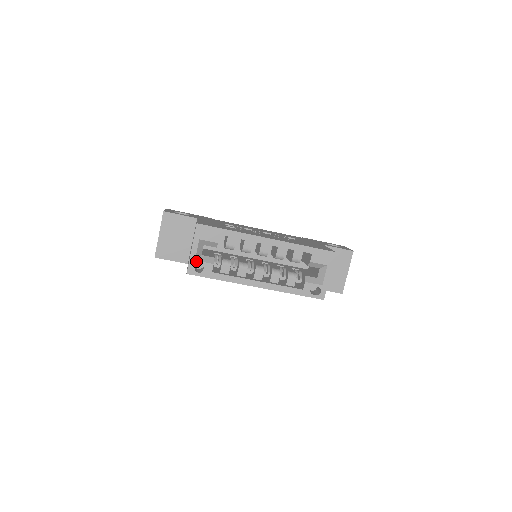
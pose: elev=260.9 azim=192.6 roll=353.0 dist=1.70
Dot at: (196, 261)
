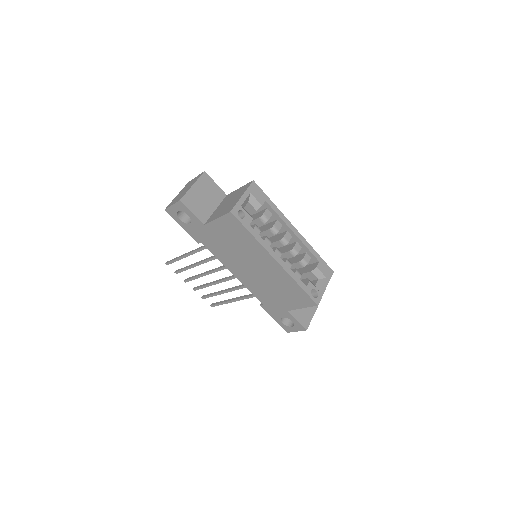
Dot at: (242, 207)
